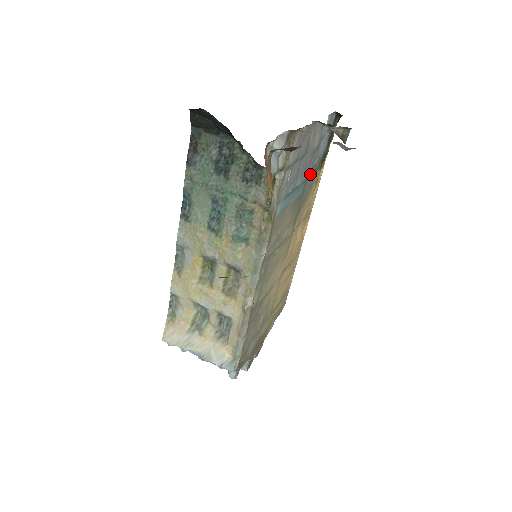
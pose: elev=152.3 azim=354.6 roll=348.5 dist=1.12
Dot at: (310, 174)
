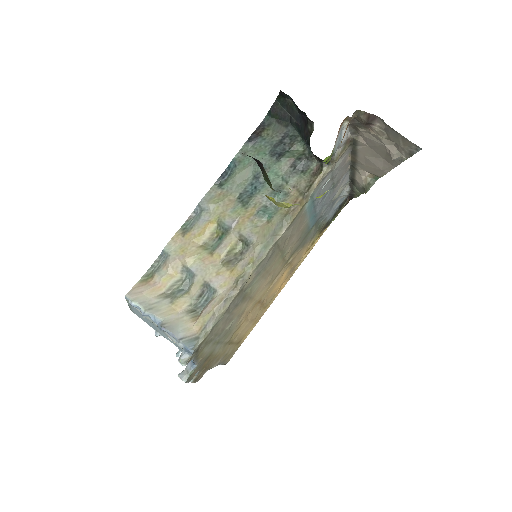
Dot at: (318, 223)
